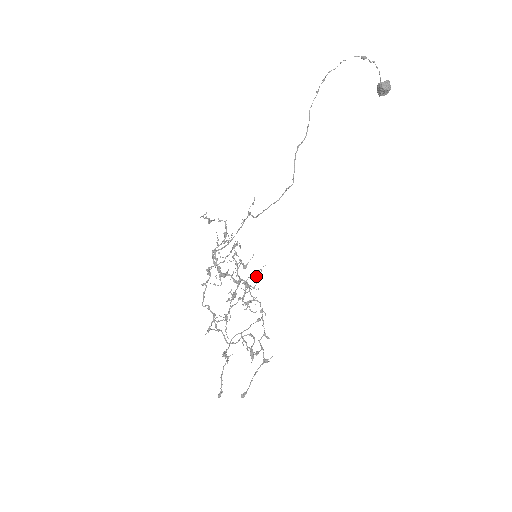
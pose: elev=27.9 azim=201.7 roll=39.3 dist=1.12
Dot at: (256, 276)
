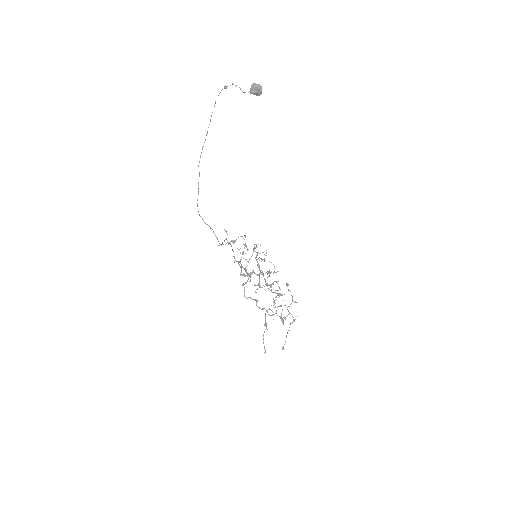
Dot at: occluded
